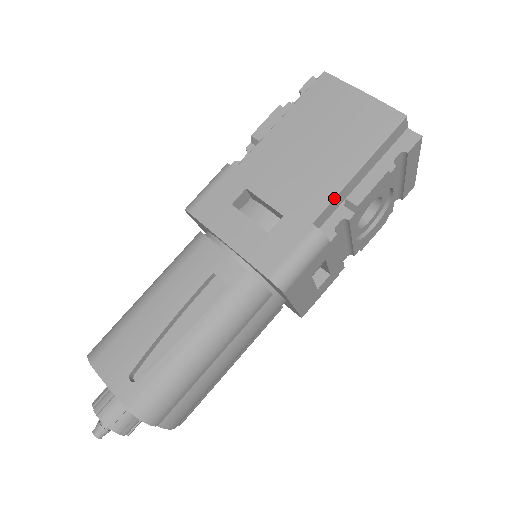
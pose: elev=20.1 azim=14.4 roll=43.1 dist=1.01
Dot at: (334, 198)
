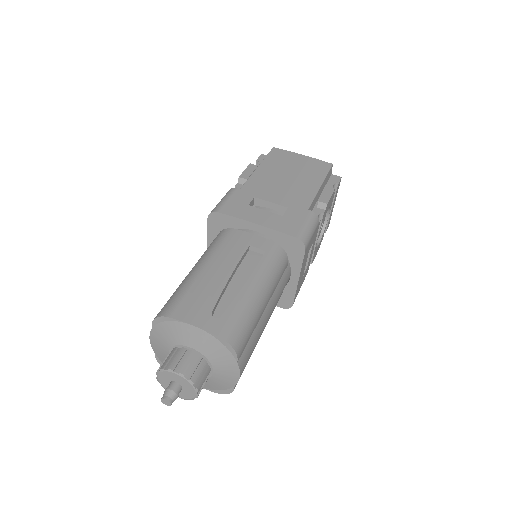
Dot at: (314, 198)
